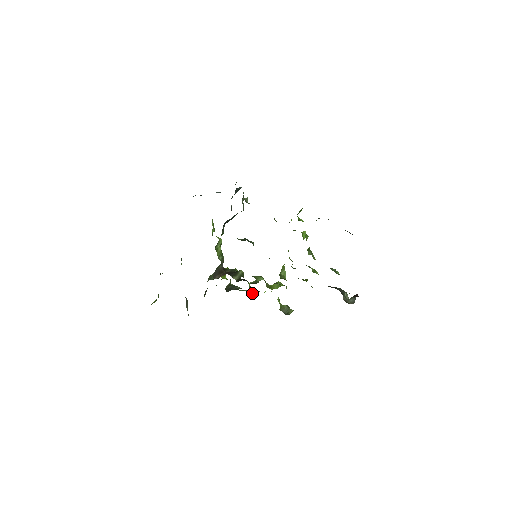
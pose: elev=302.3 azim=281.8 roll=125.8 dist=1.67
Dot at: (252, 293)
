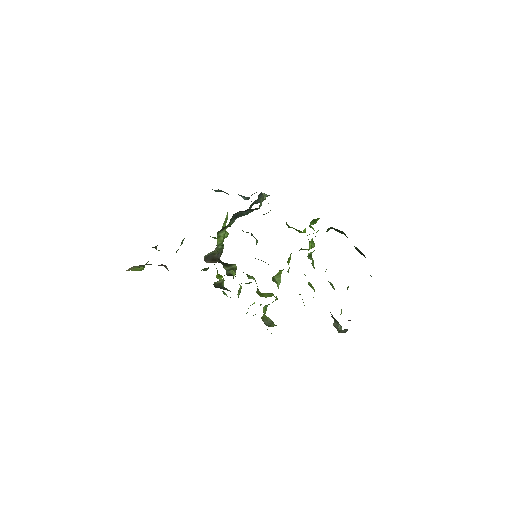
Dot at: occluded
